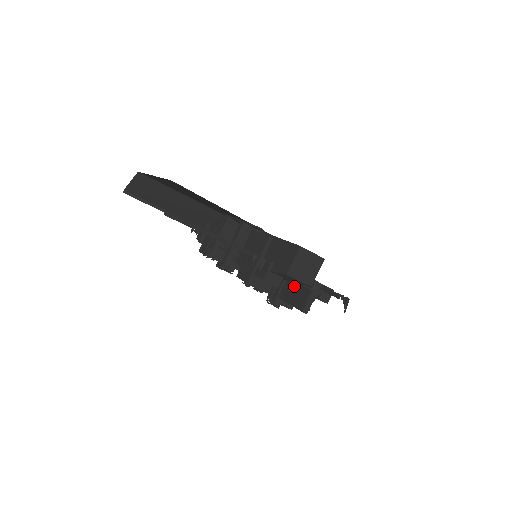
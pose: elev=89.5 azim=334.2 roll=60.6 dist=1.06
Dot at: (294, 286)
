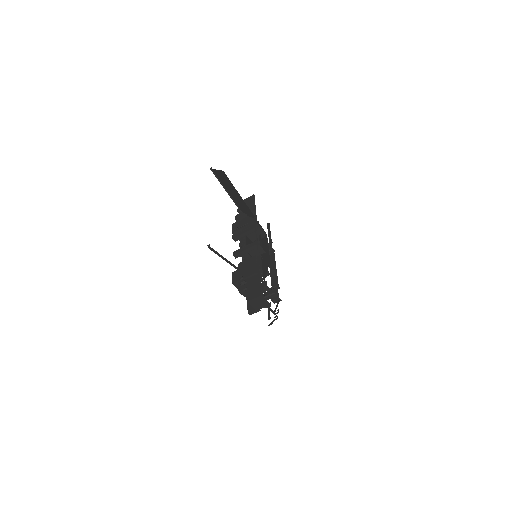
Dot at: occluded
